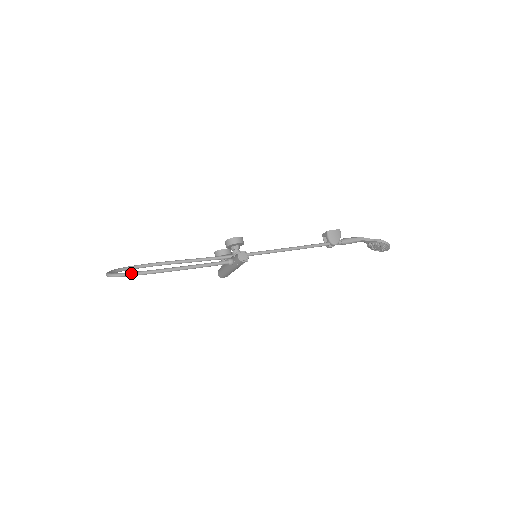
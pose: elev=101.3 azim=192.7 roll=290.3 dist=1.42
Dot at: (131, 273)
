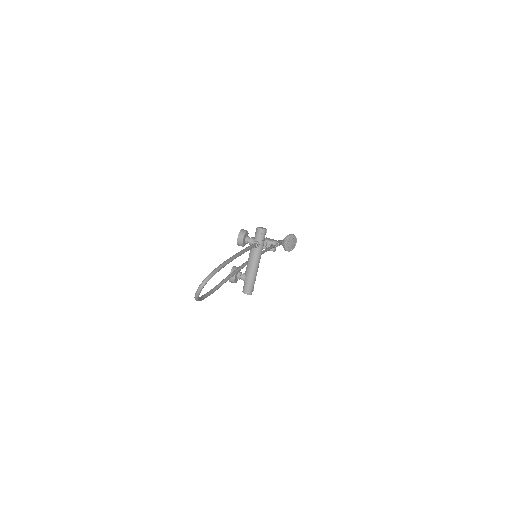
Dot at: (219, 266)
